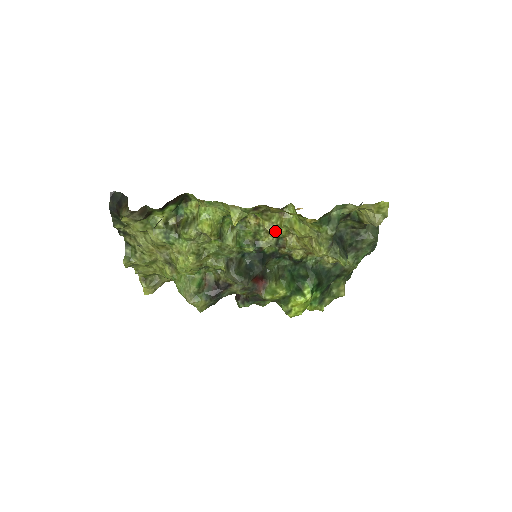
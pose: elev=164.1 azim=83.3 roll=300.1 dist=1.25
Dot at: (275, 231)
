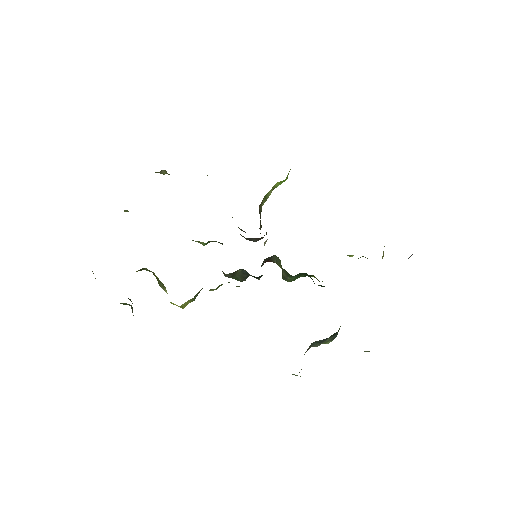
Dot at: occluded
